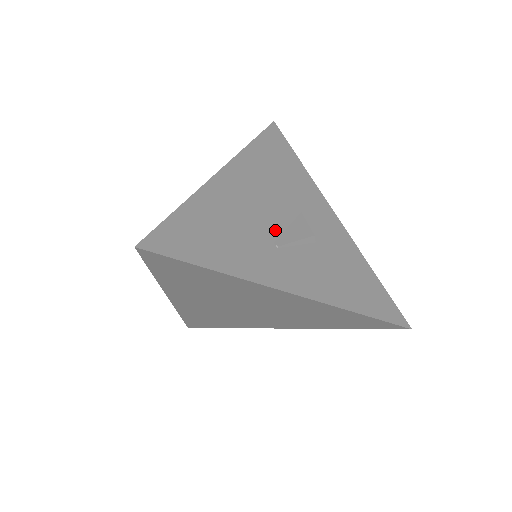
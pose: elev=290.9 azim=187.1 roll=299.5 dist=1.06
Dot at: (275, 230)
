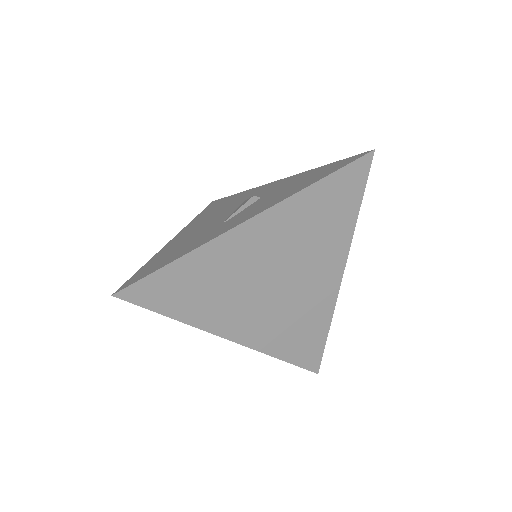
Dot at: (223, 219)
